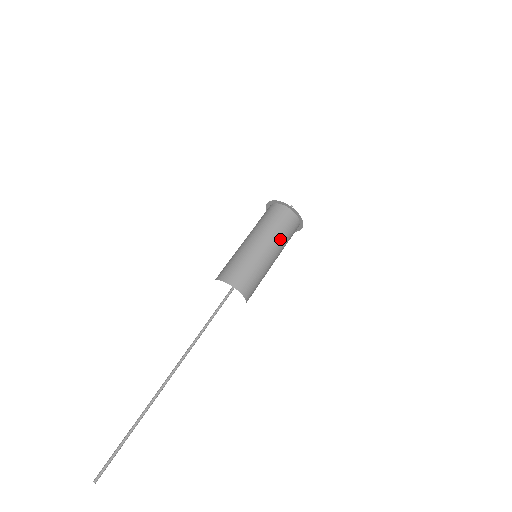
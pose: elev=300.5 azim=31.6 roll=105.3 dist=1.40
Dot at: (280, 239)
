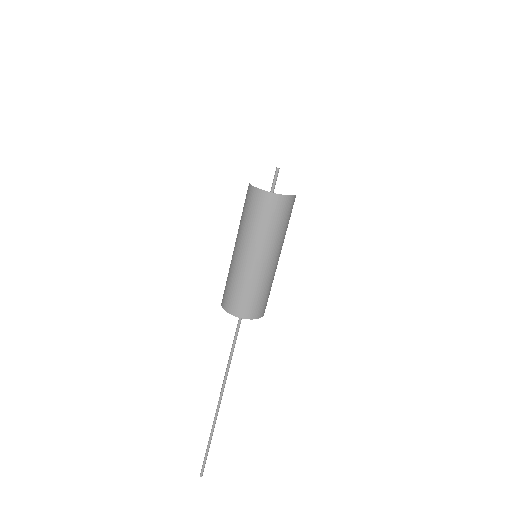
Dot at: occluded
